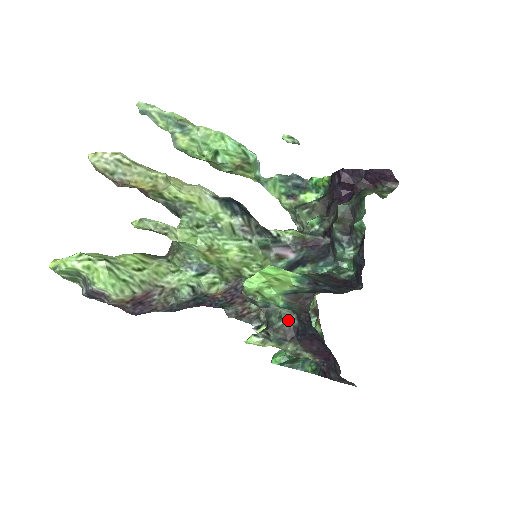
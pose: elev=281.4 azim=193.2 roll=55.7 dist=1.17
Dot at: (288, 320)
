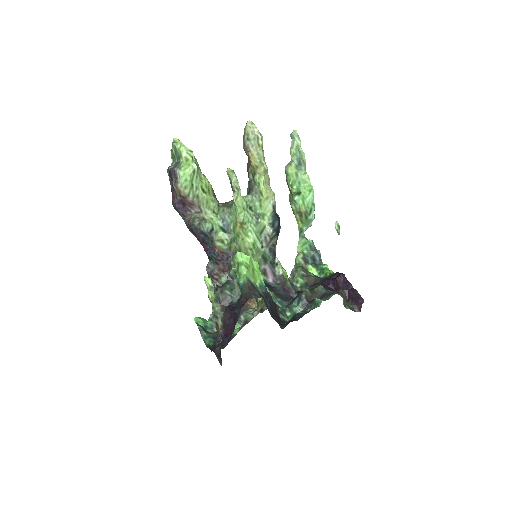
Dot at: (233, 296)
